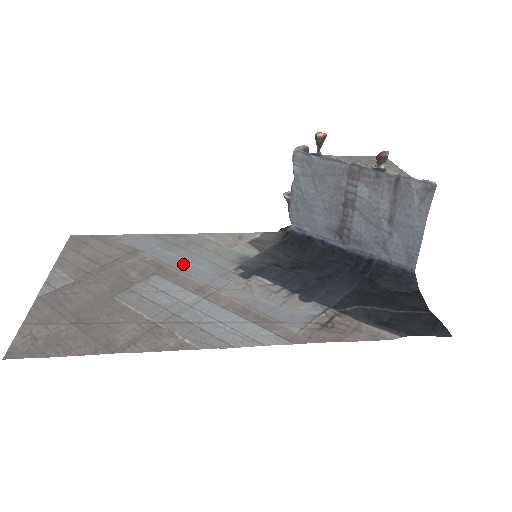
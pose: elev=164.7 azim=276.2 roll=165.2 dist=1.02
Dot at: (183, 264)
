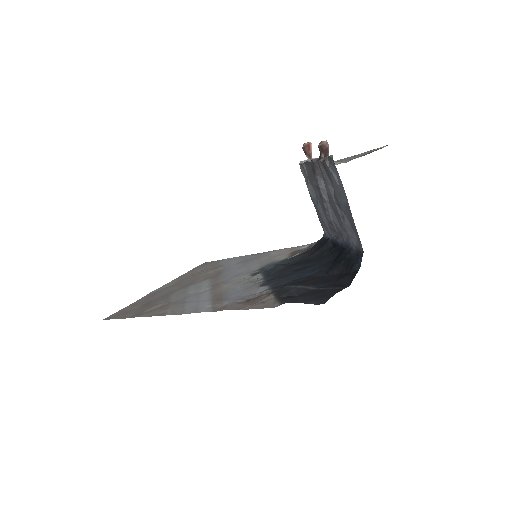
Dot at: (232, 271)
